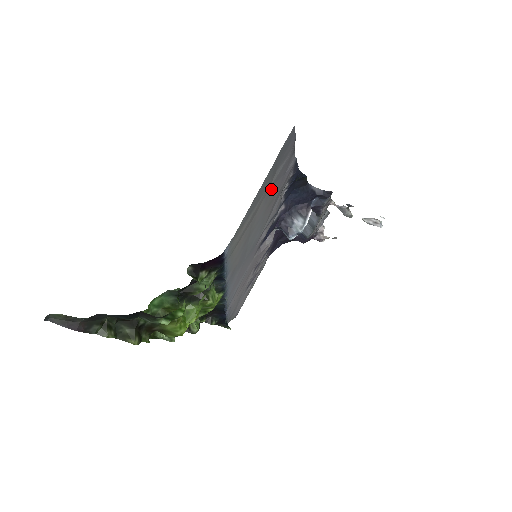
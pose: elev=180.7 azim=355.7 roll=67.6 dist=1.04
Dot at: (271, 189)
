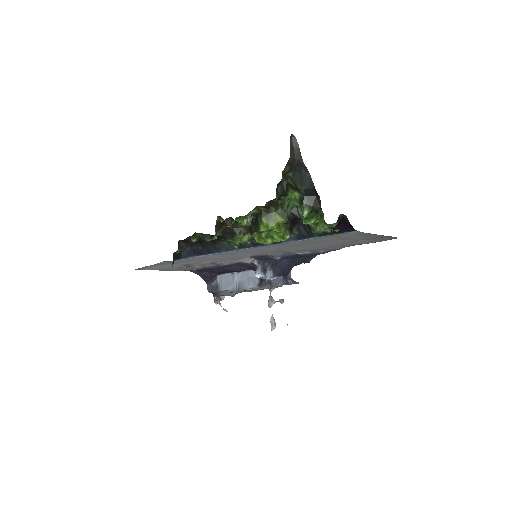
Dot at: (349, 242)
